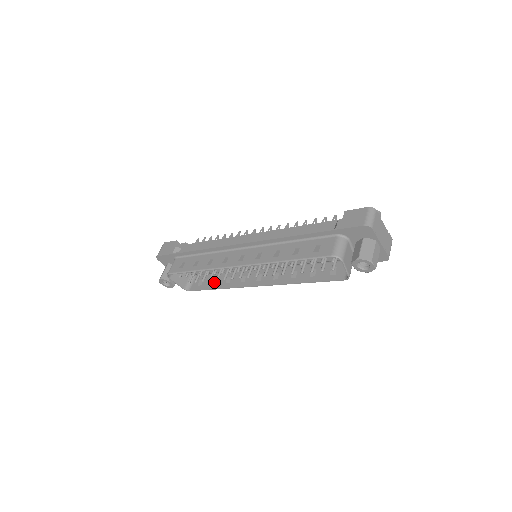
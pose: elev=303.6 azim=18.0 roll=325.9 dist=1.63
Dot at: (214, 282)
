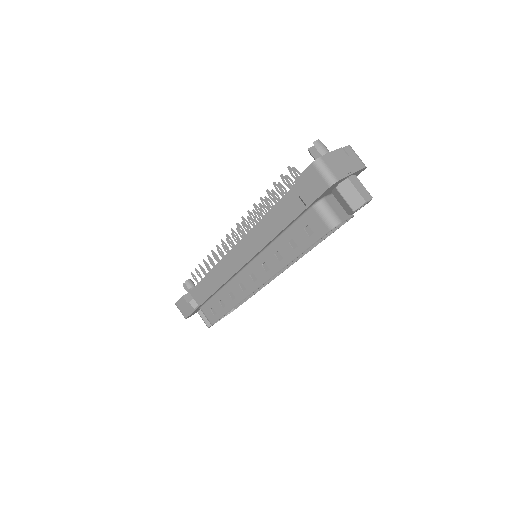
Dot at: occluded
